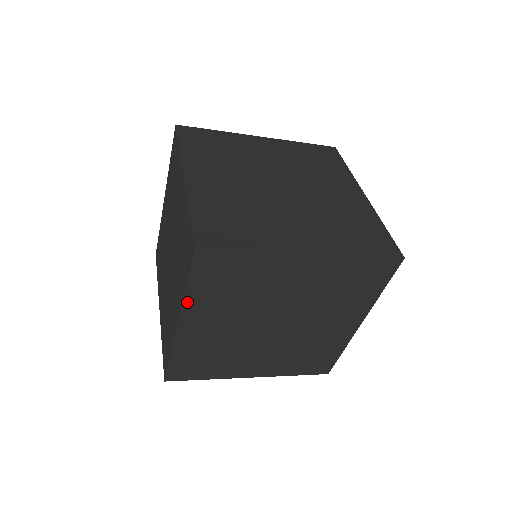
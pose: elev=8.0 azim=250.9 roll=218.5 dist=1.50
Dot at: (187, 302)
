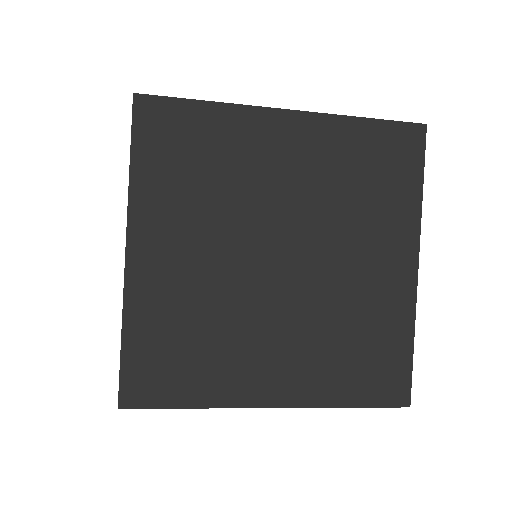
Dot at: (135, 201)
